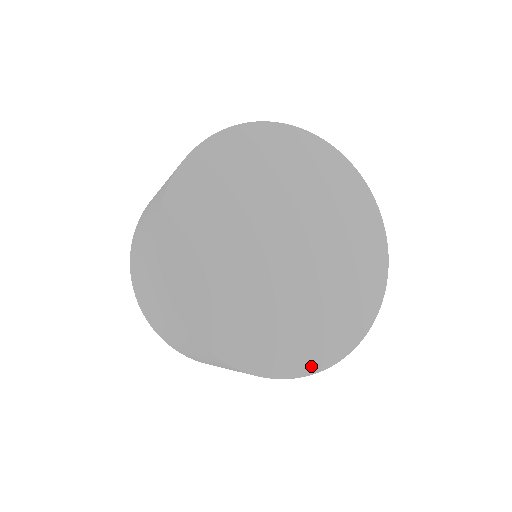
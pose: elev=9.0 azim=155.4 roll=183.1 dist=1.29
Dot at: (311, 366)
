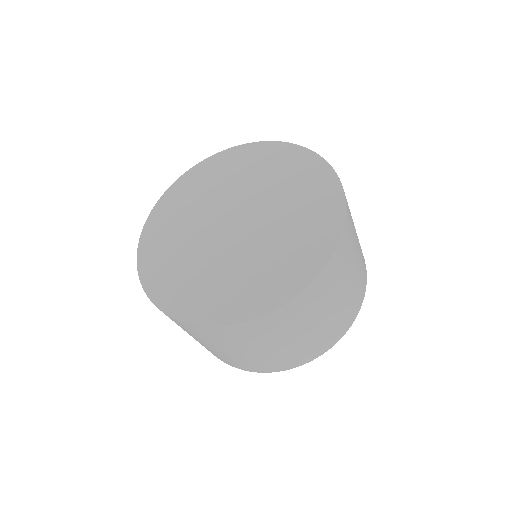
Dot at: (226, 318)
